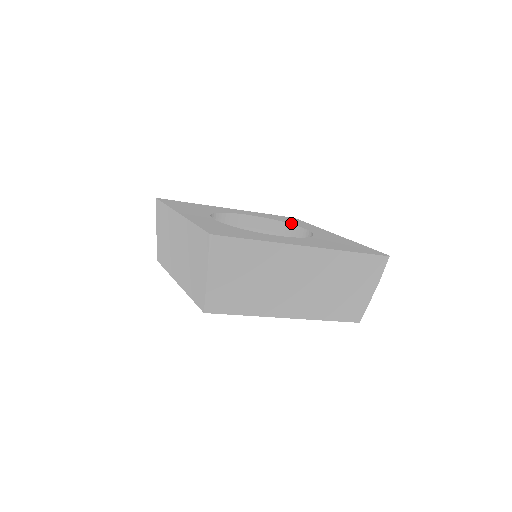
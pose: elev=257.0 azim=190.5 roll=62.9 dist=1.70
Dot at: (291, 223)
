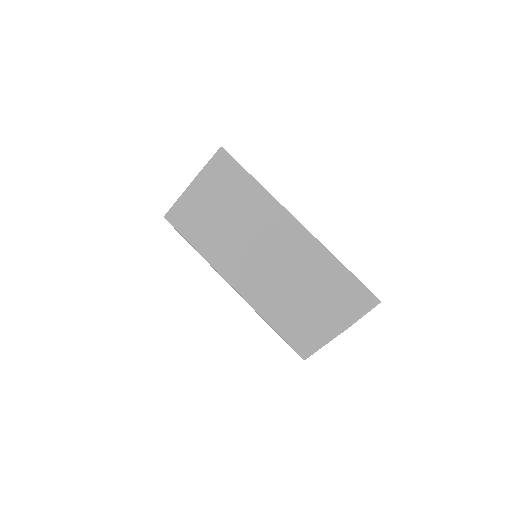
Dot at: occluded
